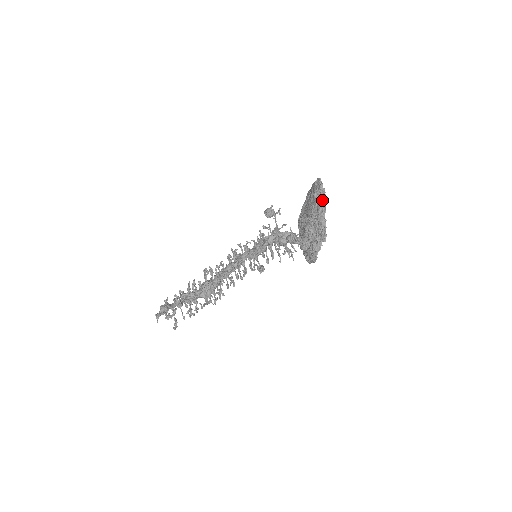
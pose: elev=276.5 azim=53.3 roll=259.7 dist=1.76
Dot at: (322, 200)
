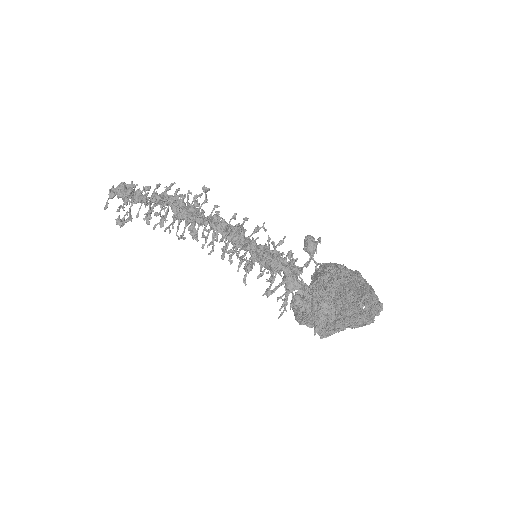
Dot at: (360, 323)
